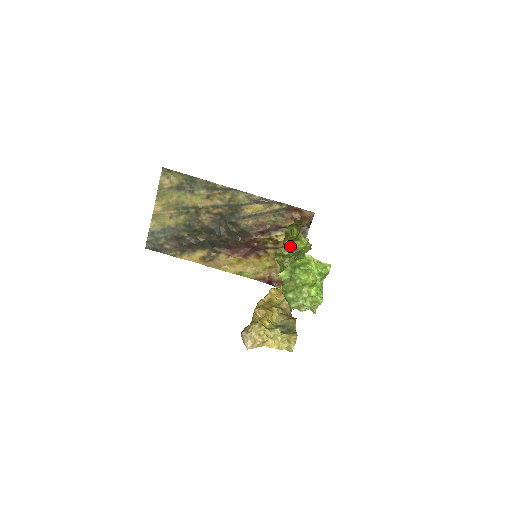
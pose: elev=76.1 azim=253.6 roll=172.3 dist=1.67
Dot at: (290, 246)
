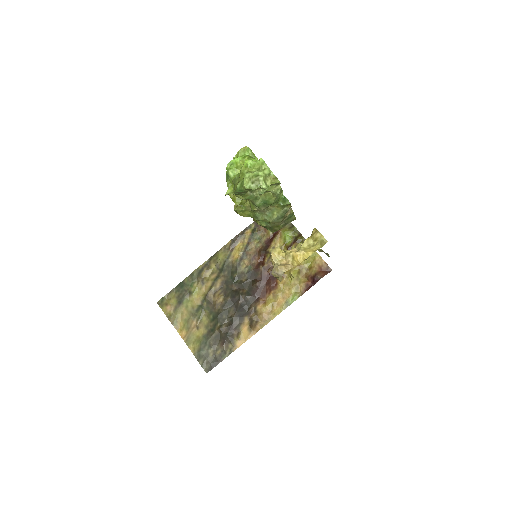
Dot at: occluded
